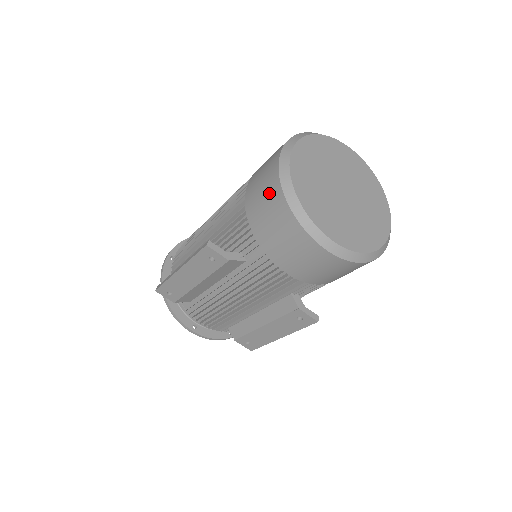
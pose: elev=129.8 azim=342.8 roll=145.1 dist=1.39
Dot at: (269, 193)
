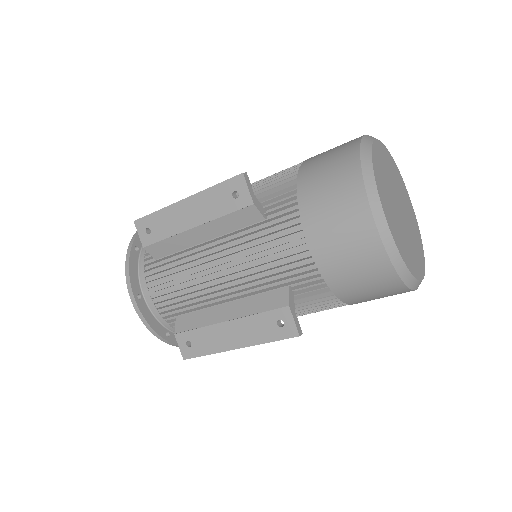
Dot at: (340, 154)
